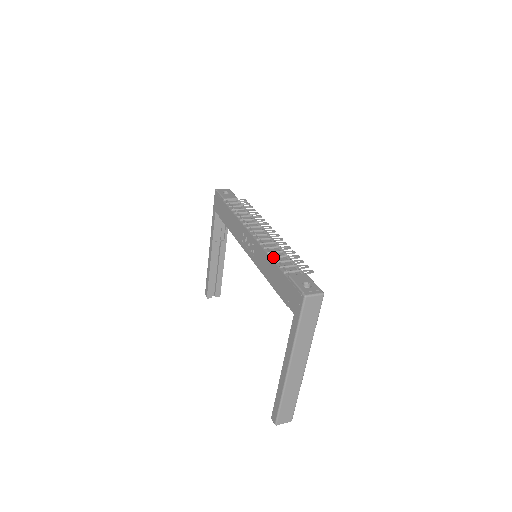
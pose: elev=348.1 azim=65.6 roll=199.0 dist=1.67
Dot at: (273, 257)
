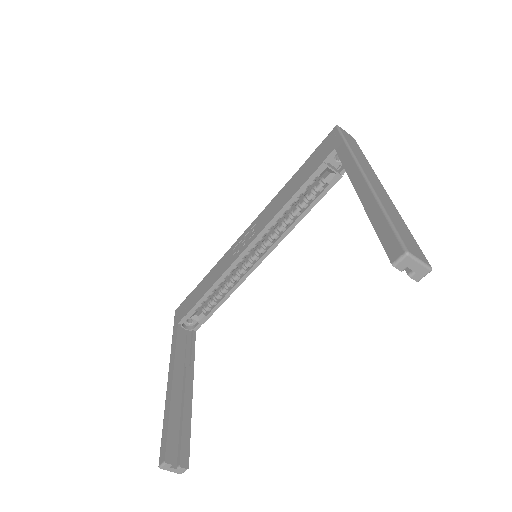
Dot at: occluded
